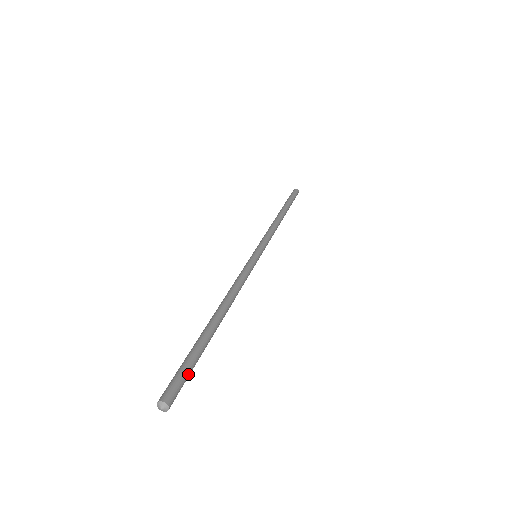
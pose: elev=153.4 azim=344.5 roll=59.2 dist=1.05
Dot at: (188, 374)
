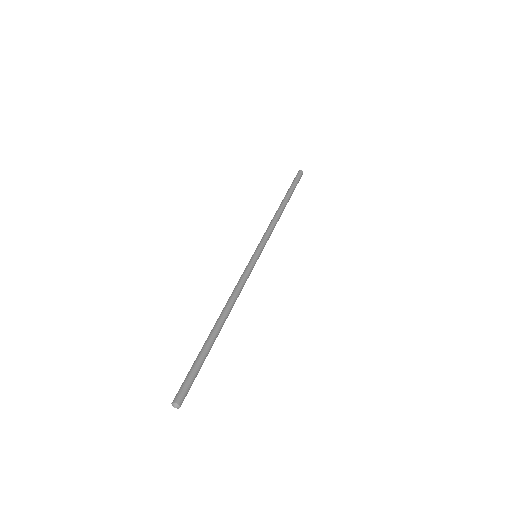
Dot at: (193, 376)
